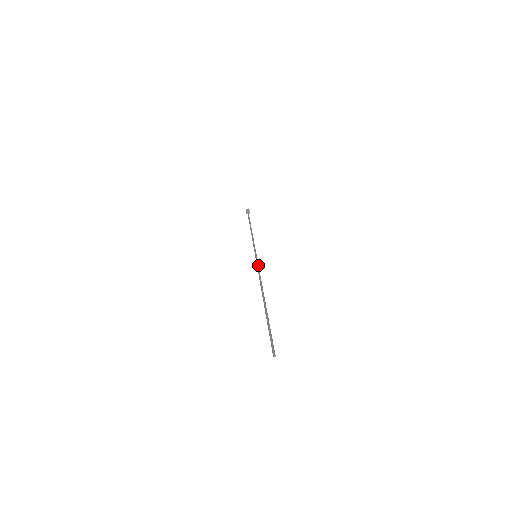
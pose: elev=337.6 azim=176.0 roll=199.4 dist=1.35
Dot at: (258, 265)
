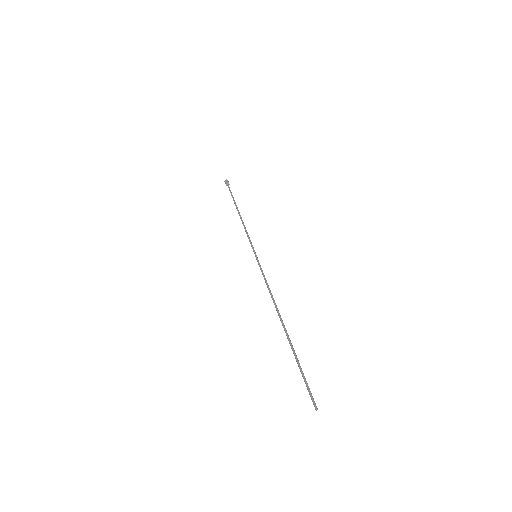
Dot at: (262, 271)
